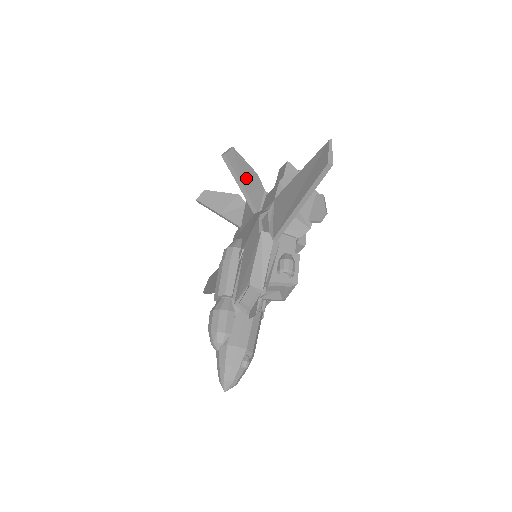
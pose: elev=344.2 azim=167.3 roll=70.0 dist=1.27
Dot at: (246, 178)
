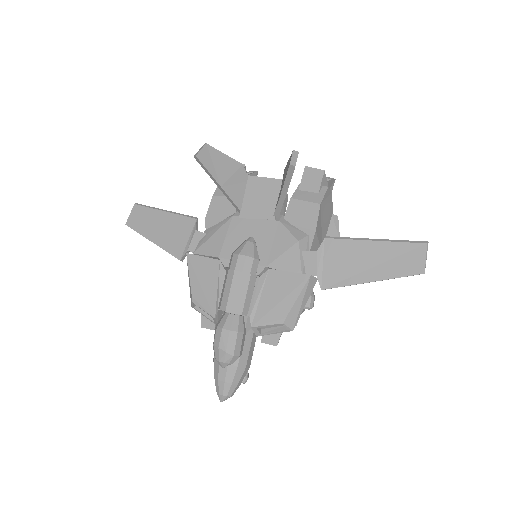
Dot at: occluded
